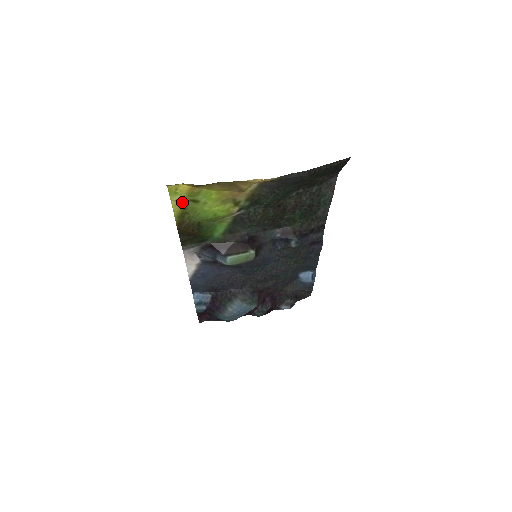
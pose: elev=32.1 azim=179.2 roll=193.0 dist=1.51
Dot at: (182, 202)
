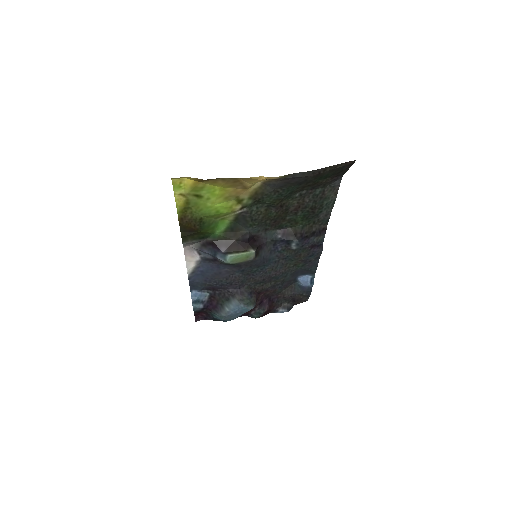
Dot at: (185, 196)
